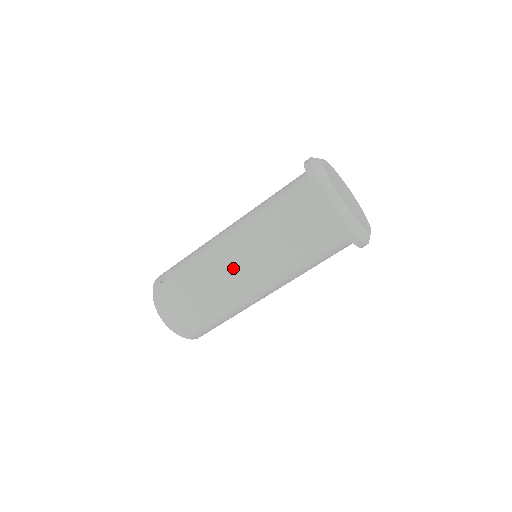
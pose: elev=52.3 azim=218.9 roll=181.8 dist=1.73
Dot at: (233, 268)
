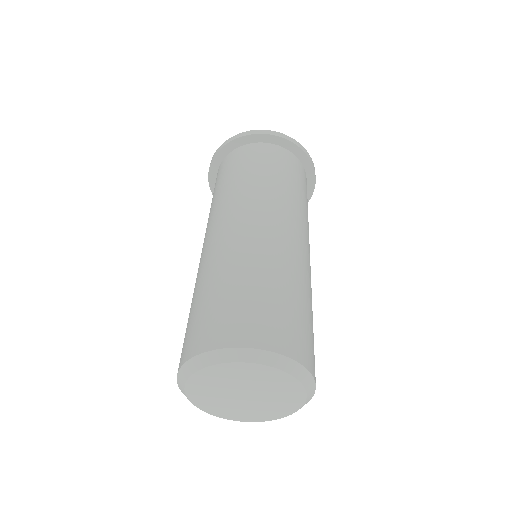
Dot at: (225, 230)
